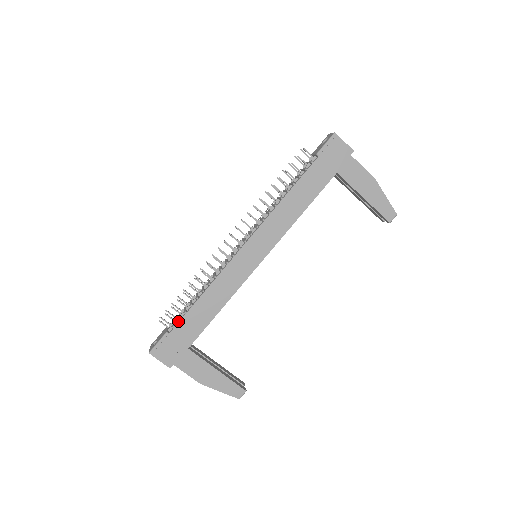
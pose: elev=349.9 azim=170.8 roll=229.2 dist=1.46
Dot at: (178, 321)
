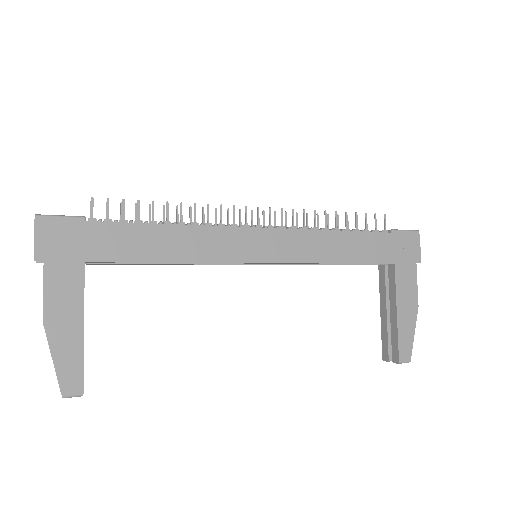
Dot at: (112, 222)
